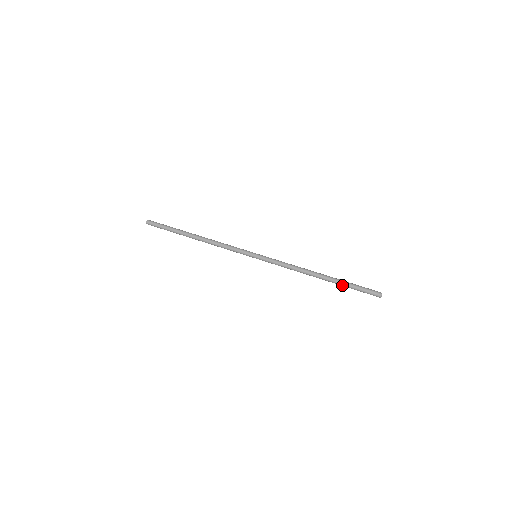
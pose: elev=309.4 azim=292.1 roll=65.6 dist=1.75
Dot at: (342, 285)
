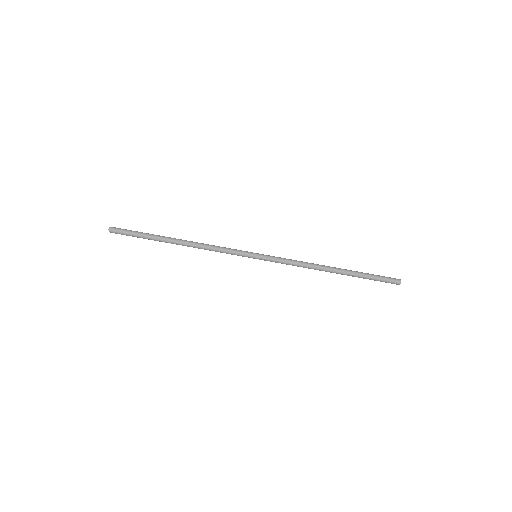
Dot at: (357, 276)
